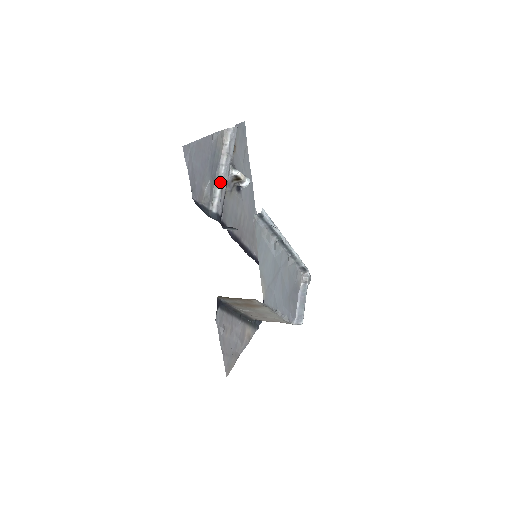
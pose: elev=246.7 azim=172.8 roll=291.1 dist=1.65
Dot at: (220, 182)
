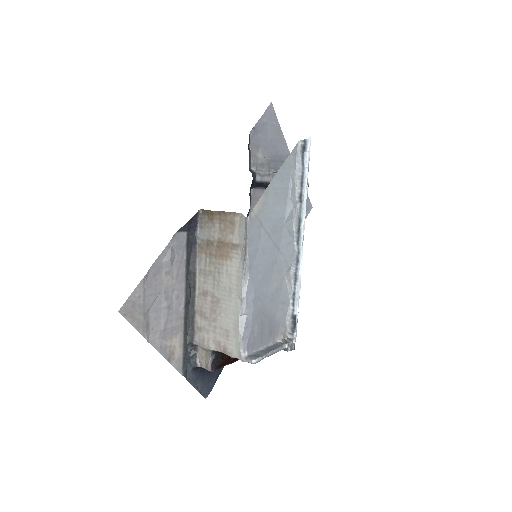
Dot at: (273, 173)
